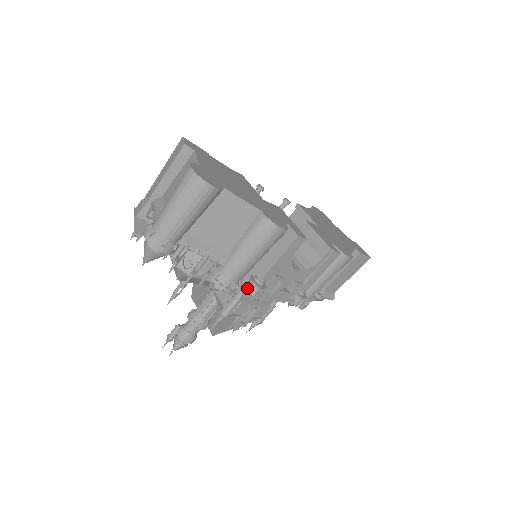
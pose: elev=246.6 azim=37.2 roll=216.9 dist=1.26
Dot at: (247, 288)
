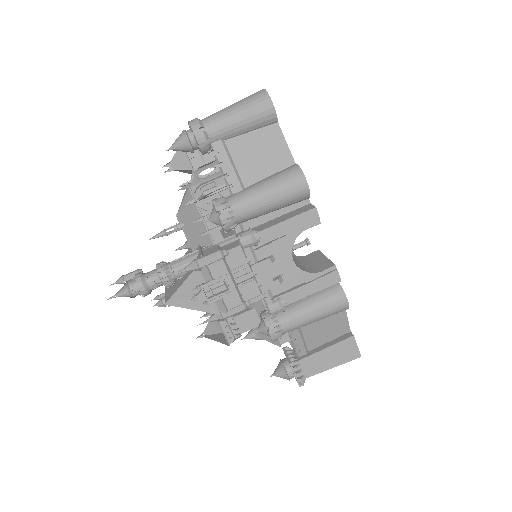
Dot at: (240, 233)
